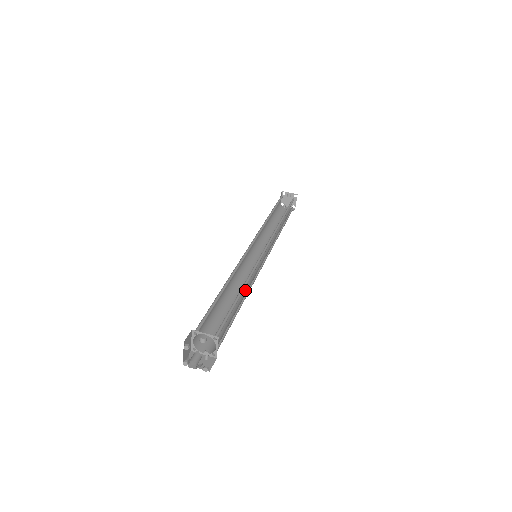
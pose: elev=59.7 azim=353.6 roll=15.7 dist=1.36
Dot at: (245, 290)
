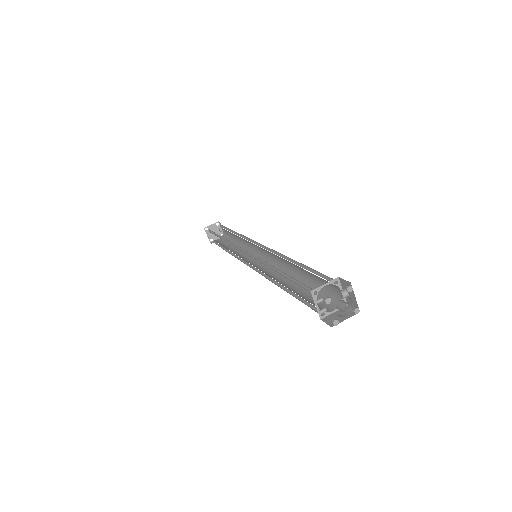
Dot at: (272, 277)
